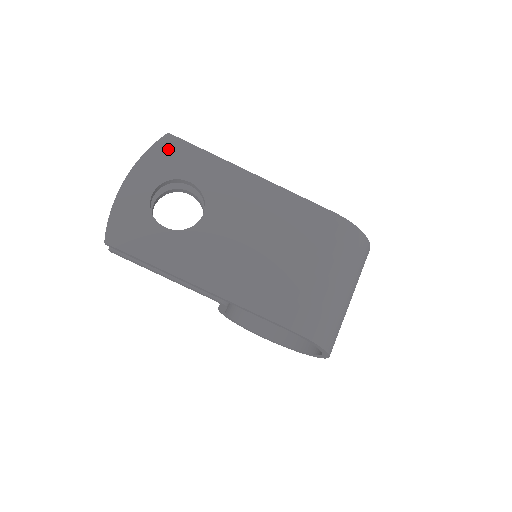
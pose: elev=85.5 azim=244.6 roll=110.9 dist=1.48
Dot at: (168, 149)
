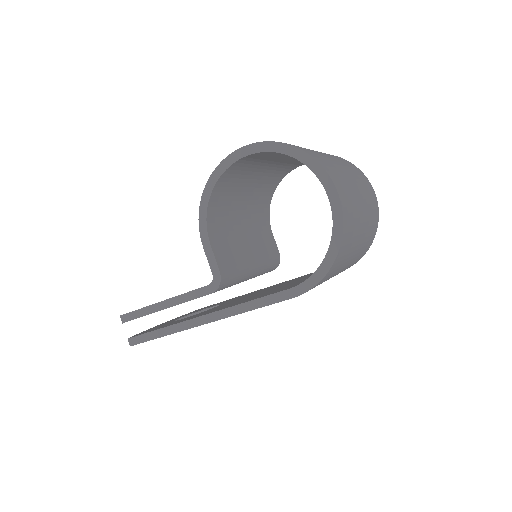
Dot at: occluded
